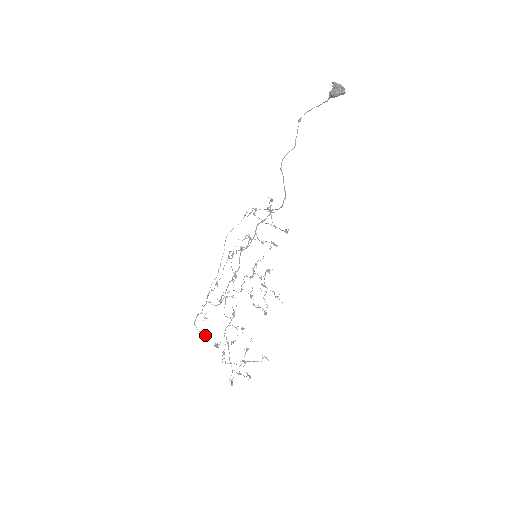
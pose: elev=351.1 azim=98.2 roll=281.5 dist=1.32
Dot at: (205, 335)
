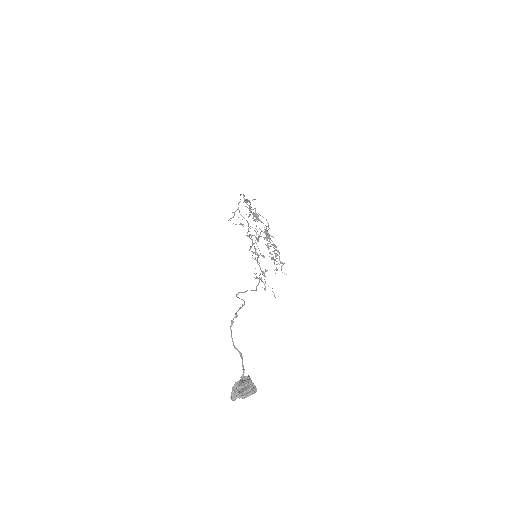
Dot at: occluded
